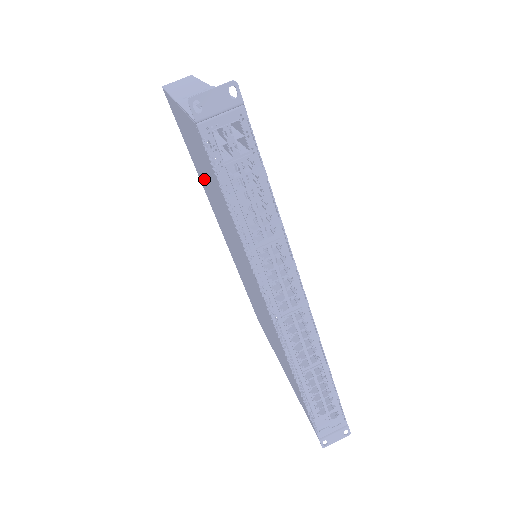
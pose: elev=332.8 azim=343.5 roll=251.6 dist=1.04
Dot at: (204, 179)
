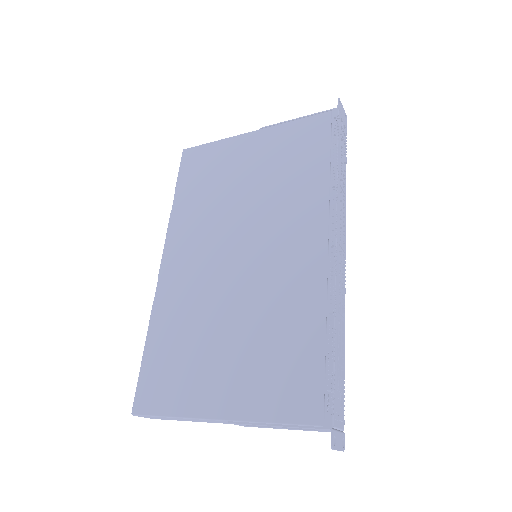
Dot at: (225, 192)
